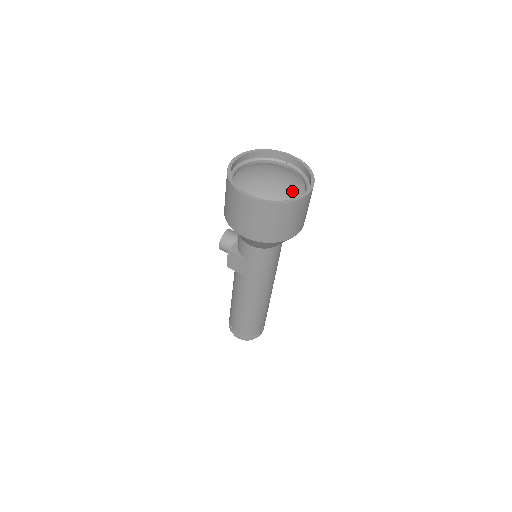
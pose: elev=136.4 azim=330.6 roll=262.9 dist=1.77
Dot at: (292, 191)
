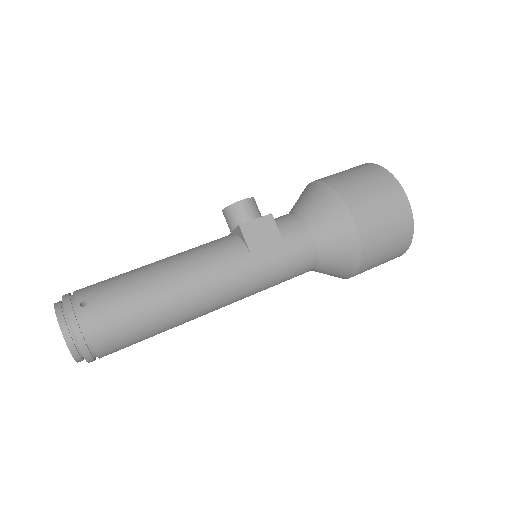
Dot at: occluded
